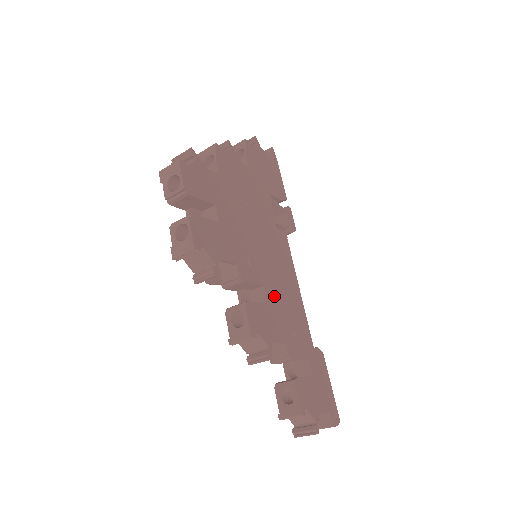
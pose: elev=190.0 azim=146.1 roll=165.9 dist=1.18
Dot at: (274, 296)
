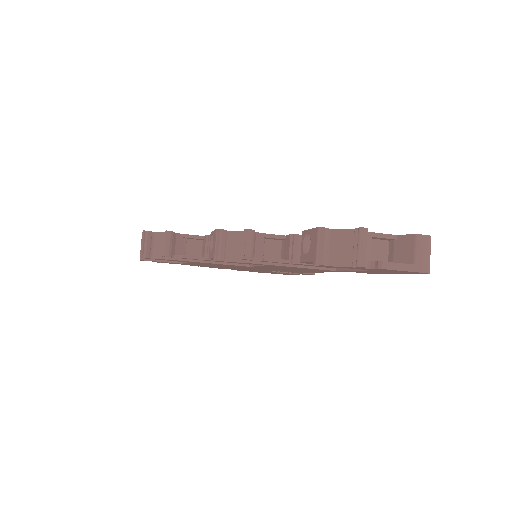
Dot at: occluded
